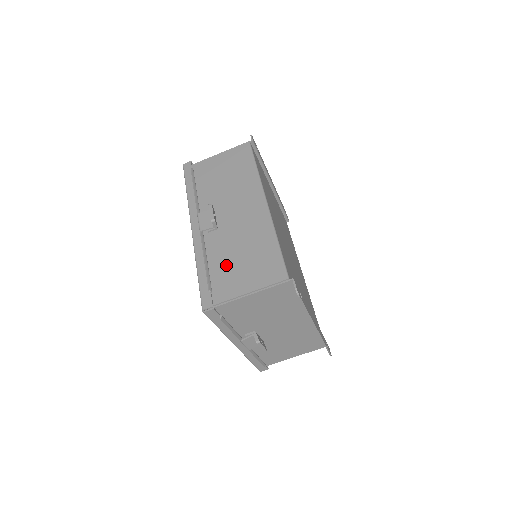
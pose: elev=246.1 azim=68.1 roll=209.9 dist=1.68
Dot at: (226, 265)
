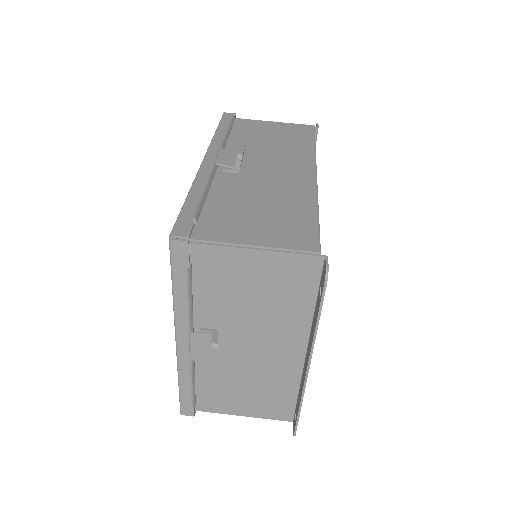
Dot at: (232, 207)
